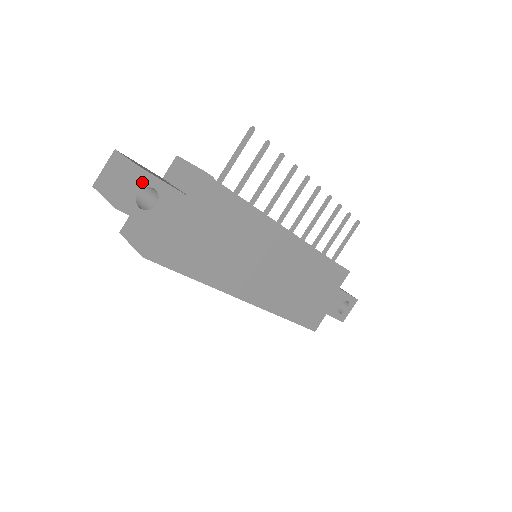
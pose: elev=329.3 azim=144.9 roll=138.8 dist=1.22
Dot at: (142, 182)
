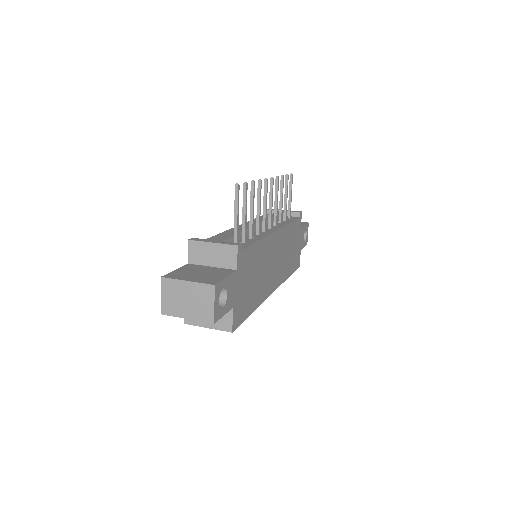
Dot at: (218, 292)
